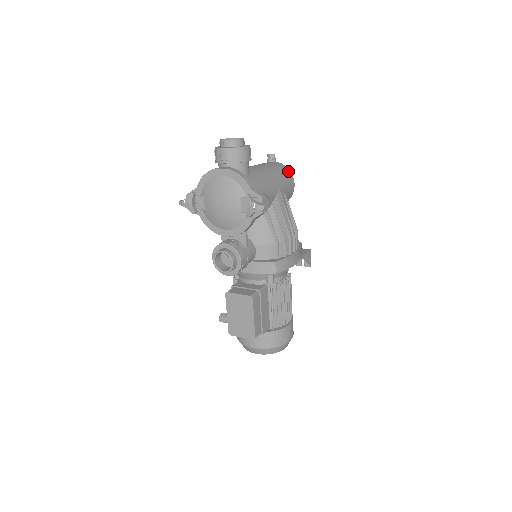
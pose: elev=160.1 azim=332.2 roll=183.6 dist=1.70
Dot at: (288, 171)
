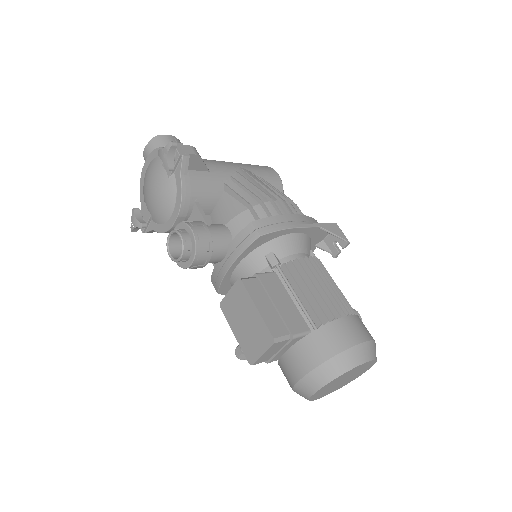
Dot at: occluded
